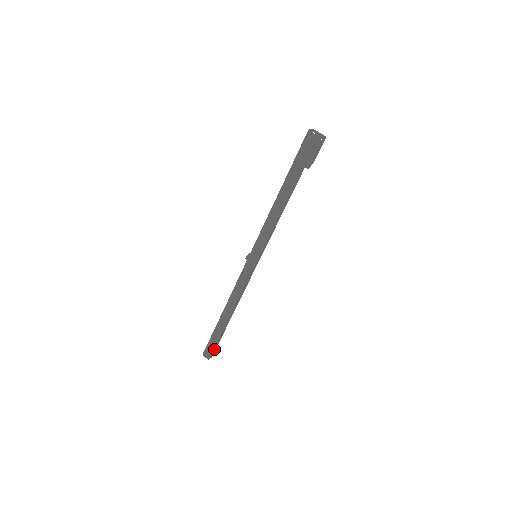
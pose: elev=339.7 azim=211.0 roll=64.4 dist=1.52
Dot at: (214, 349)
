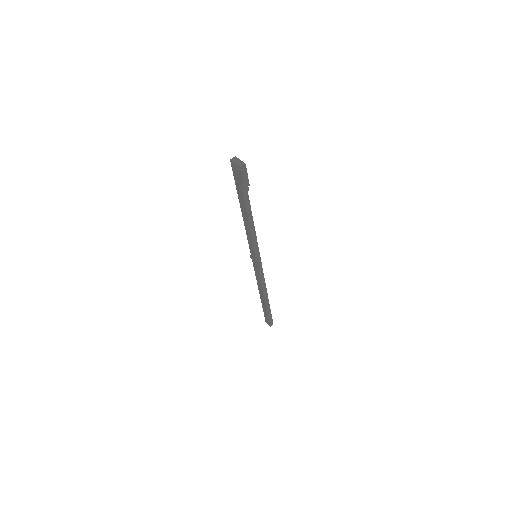
Dot at: (271, 319)
